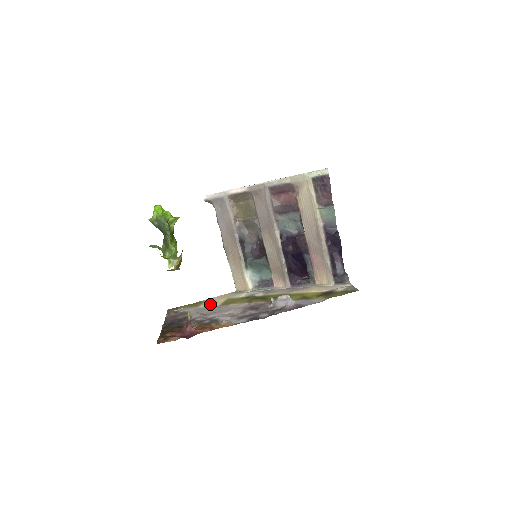
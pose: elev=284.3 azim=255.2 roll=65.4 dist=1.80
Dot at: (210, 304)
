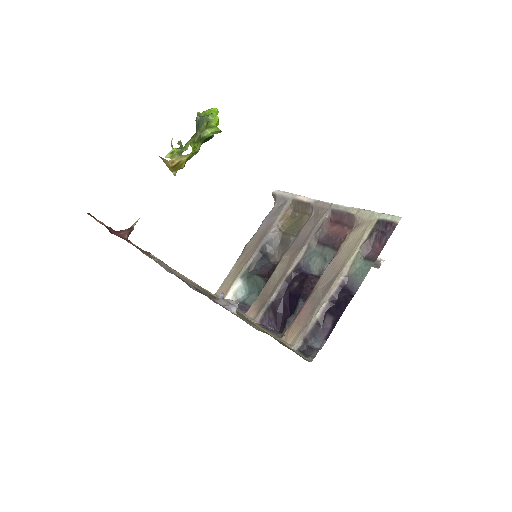
Dot at: occluded
